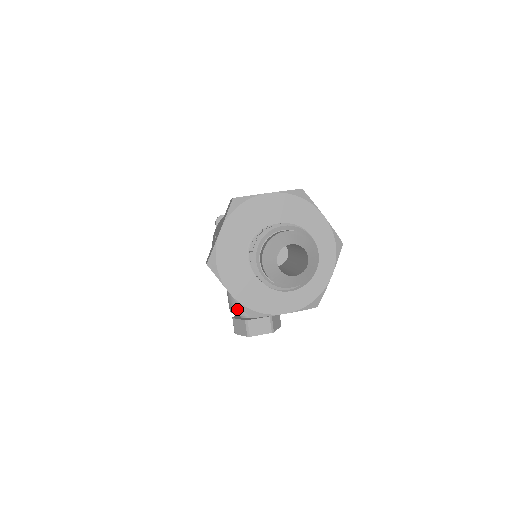
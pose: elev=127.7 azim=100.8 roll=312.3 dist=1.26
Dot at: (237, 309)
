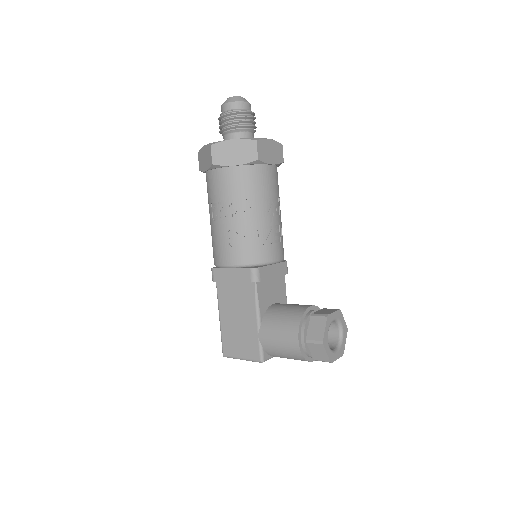
Dot at: (296, 319)
